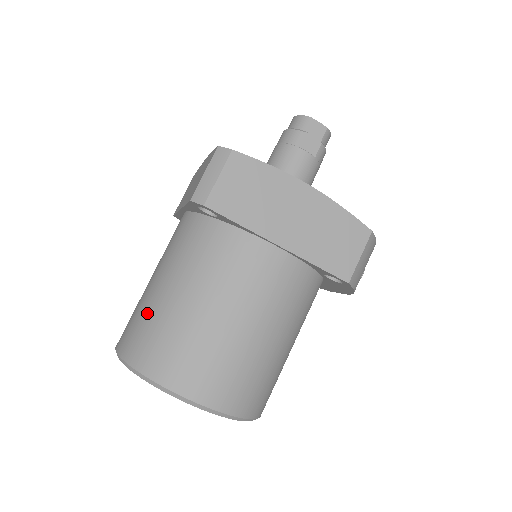
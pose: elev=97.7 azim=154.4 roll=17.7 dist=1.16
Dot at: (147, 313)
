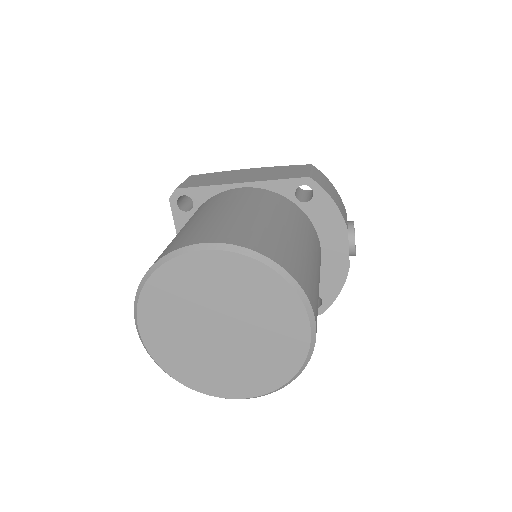
Dot at: occluded
